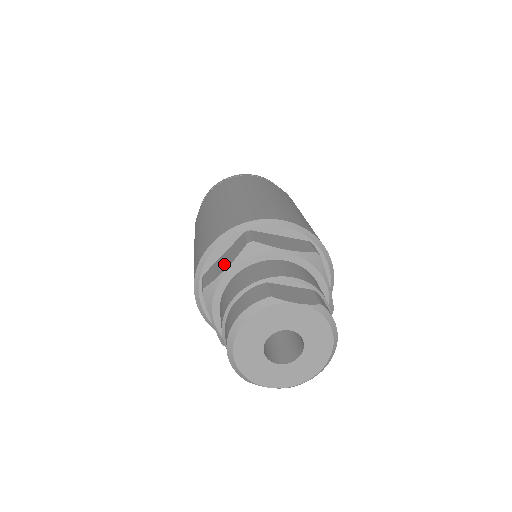
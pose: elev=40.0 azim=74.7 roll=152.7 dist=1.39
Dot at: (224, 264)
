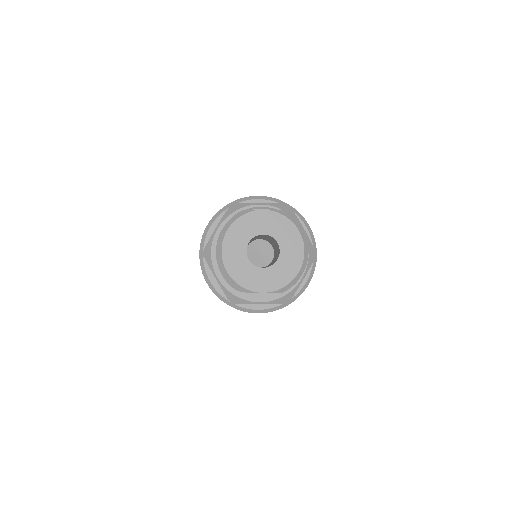
Dot at: occluded
